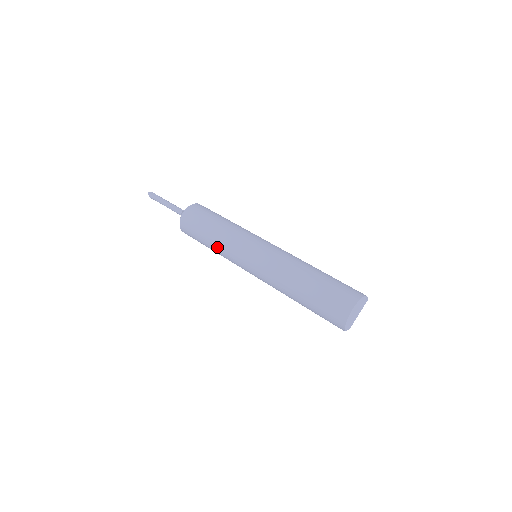
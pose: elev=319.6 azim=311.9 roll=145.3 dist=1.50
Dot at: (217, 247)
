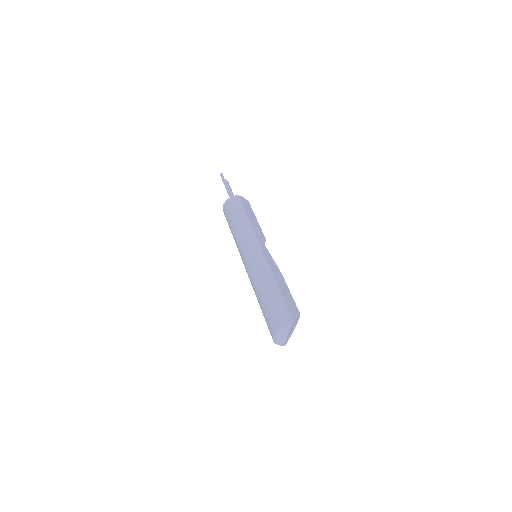
Dot at: occluded
